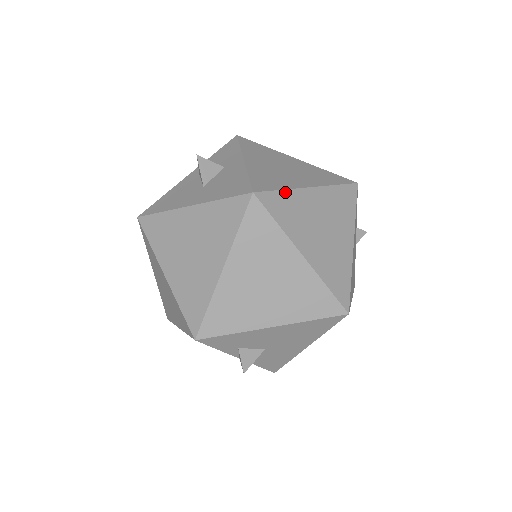
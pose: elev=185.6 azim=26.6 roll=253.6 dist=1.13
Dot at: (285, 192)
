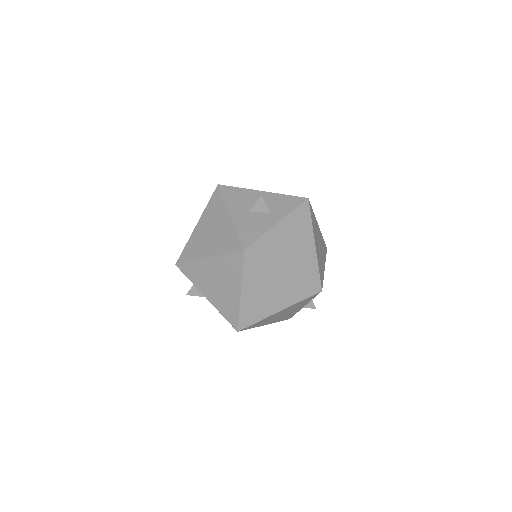
Dot at: (265, 262)
